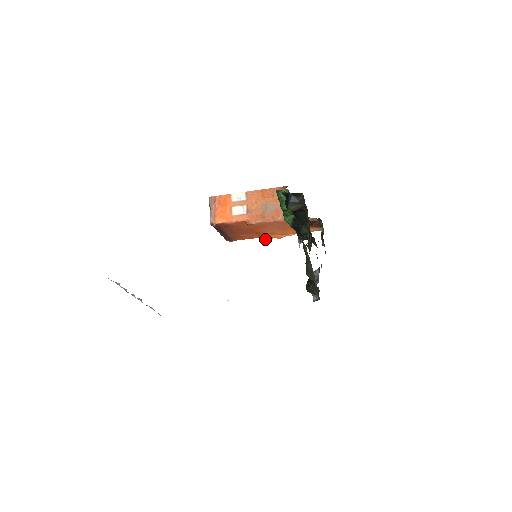
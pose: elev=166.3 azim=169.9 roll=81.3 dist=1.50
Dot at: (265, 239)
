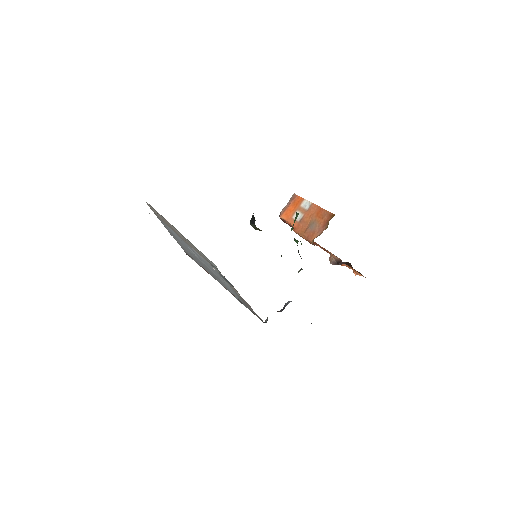
Dot at: occluded
